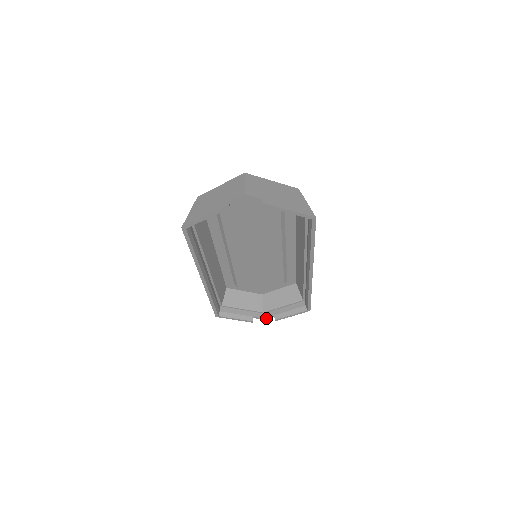
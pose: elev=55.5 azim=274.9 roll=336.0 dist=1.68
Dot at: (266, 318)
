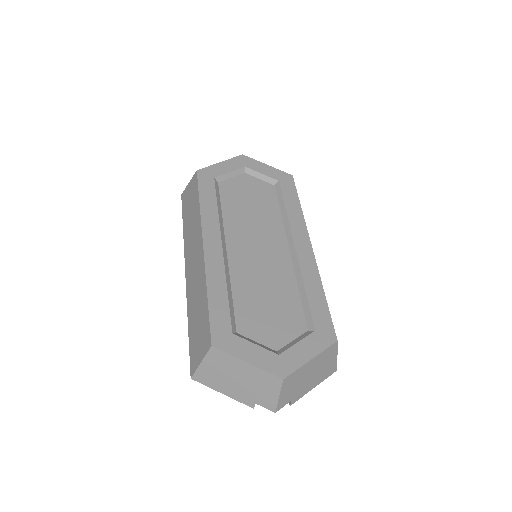
Dot at: occluded
